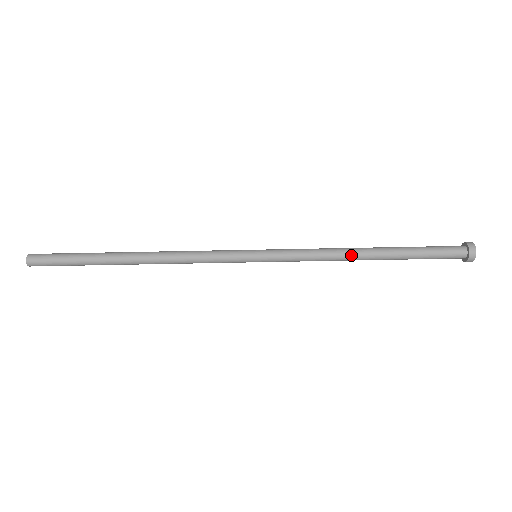
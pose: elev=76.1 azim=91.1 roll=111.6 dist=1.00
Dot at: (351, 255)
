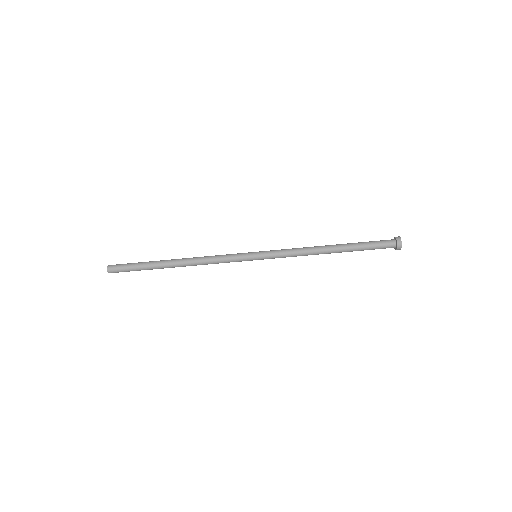
Dot at: (318, 250)
